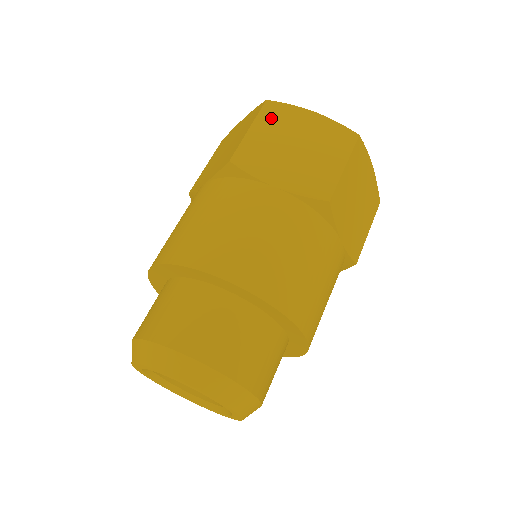
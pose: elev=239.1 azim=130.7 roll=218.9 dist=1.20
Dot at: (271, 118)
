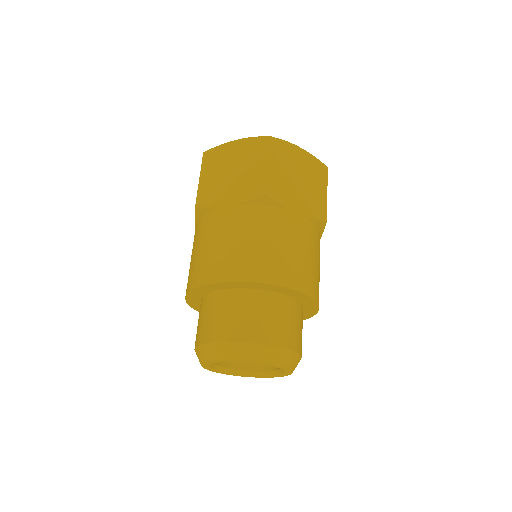
Dot at: (210, 162)
